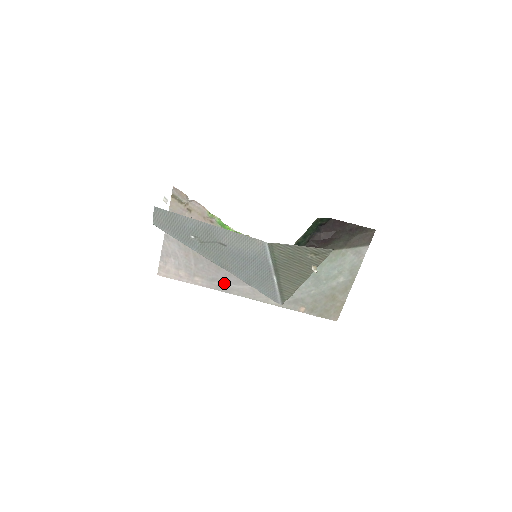
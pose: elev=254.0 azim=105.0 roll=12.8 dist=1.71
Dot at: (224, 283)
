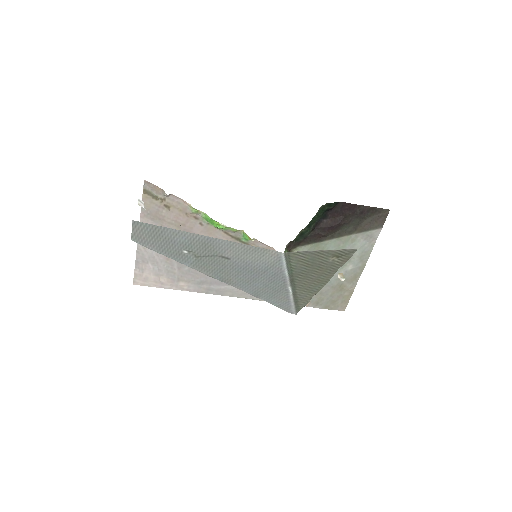
Dot at: (215, 285)
